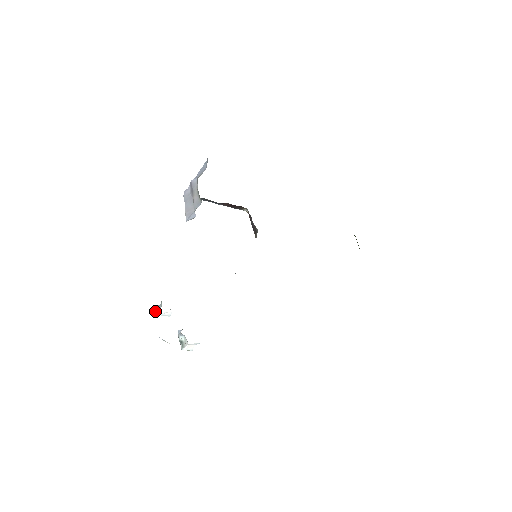
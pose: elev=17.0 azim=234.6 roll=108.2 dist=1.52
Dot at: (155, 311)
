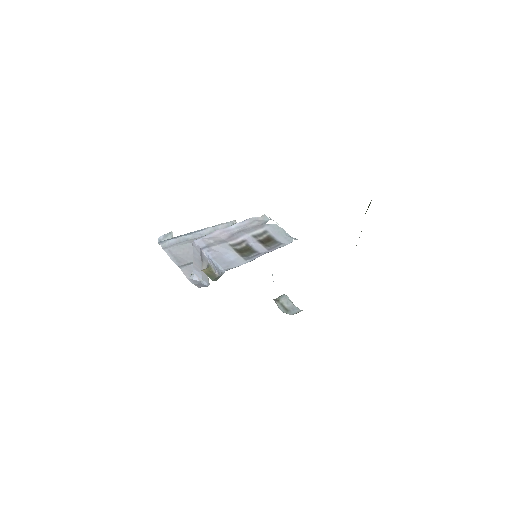
Dot at: occluded
